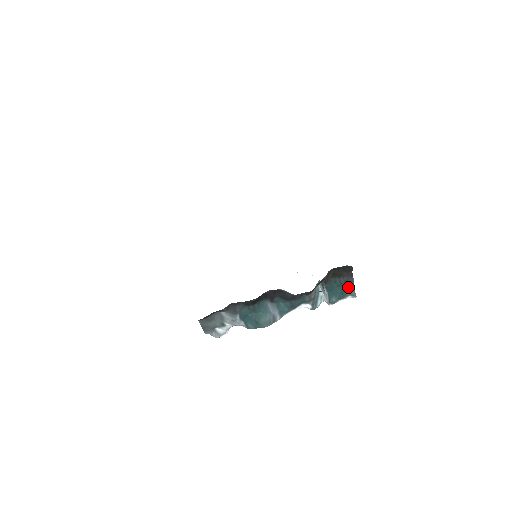
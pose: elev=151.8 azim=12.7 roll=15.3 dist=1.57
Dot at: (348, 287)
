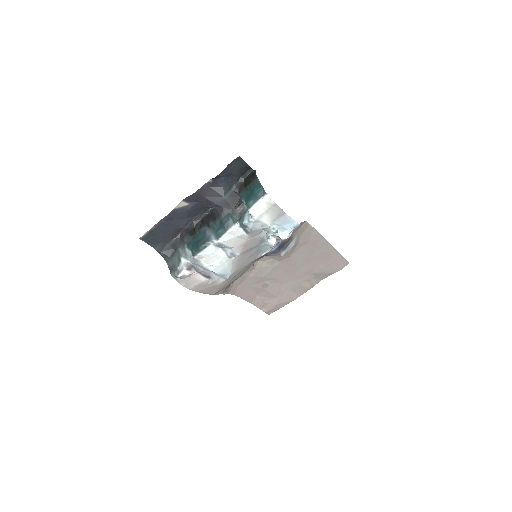
Dot at: (257, 189)
